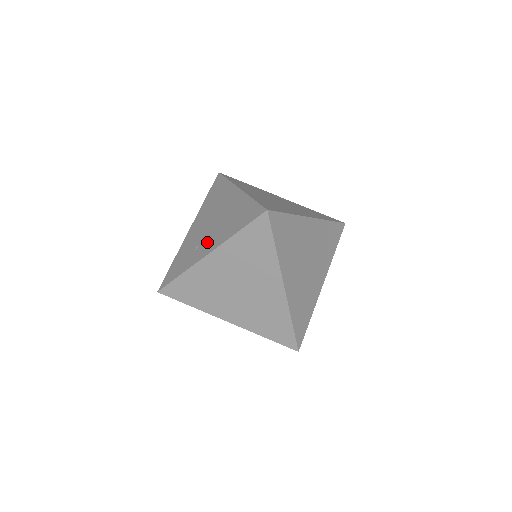
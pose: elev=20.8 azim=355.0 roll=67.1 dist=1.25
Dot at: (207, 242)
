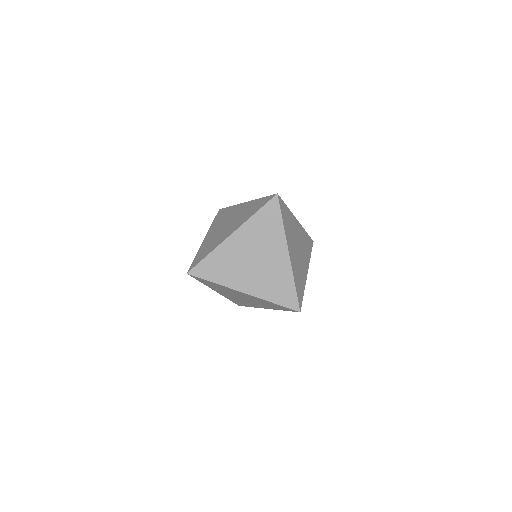
Dot at: occluded
